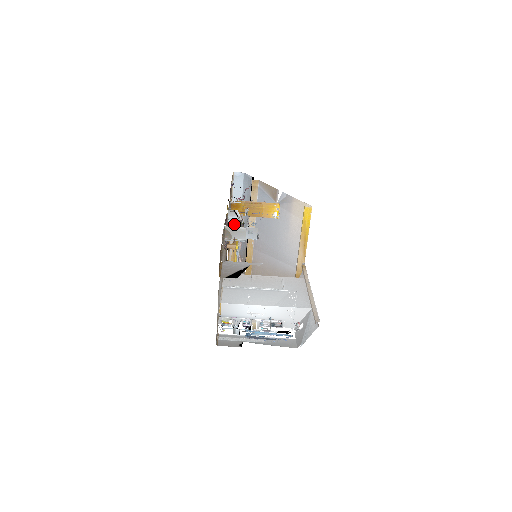
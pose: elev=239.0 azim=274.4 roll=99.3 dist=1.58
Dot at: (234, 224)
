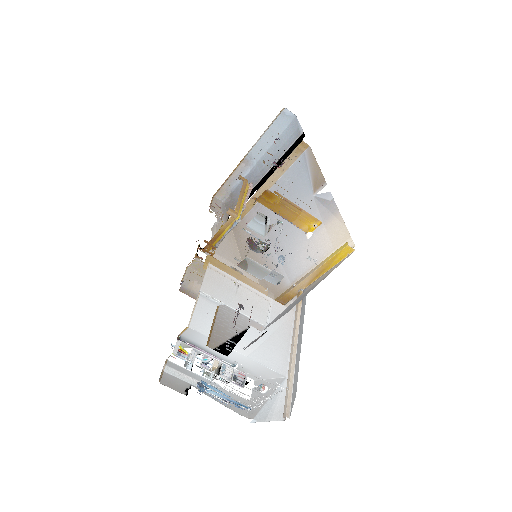
Dot at: (256, 228)
